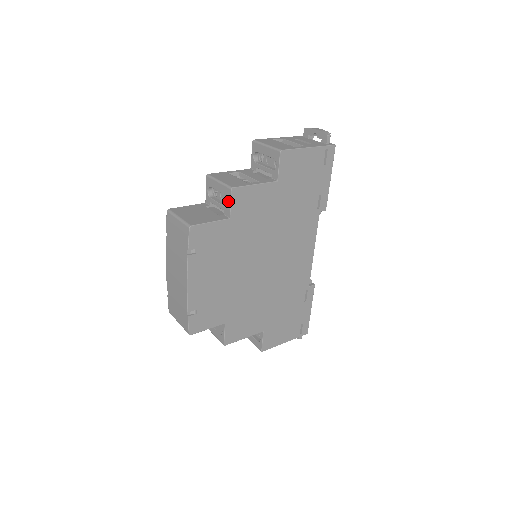
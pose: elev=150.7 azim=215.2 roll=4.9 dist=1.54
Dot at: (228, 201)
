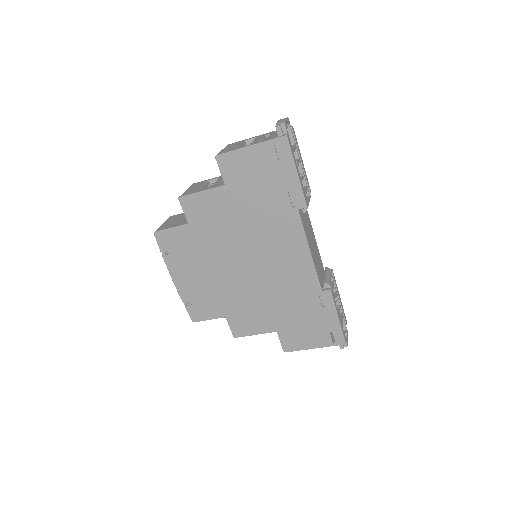
Dot at: (183, 209)
